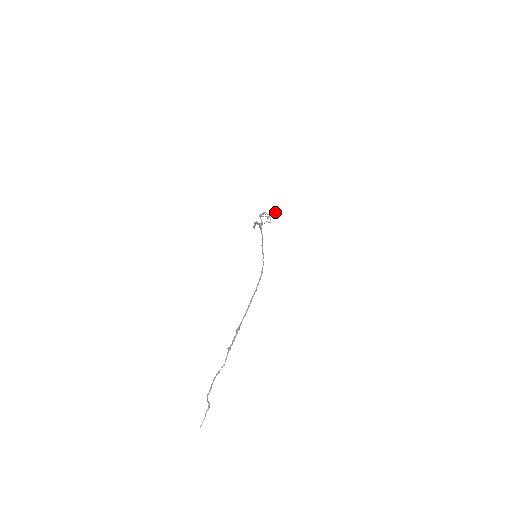
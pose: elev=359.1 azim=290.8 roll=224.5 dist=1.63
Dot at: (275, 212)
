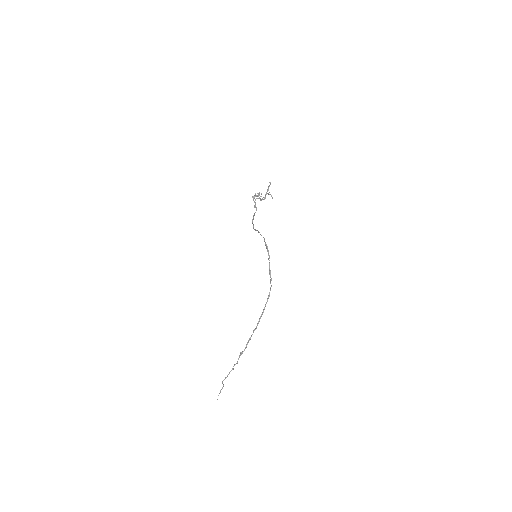
Dot at: (268, 194)
